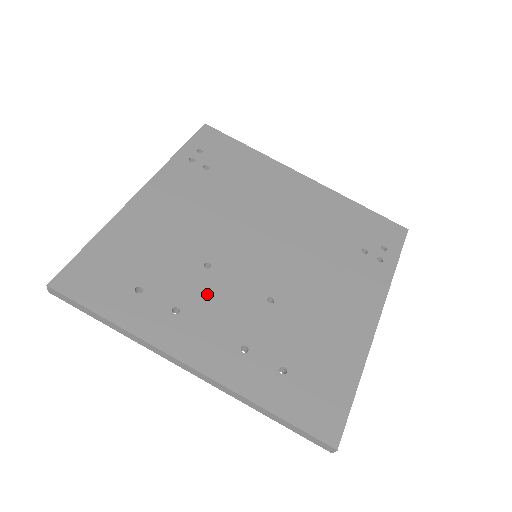
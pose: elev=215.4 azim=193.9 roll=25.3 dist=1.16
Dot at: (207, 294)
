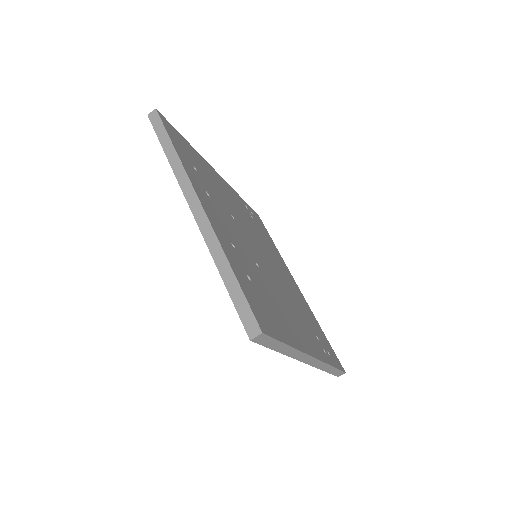
Dot at: (227, 216)
